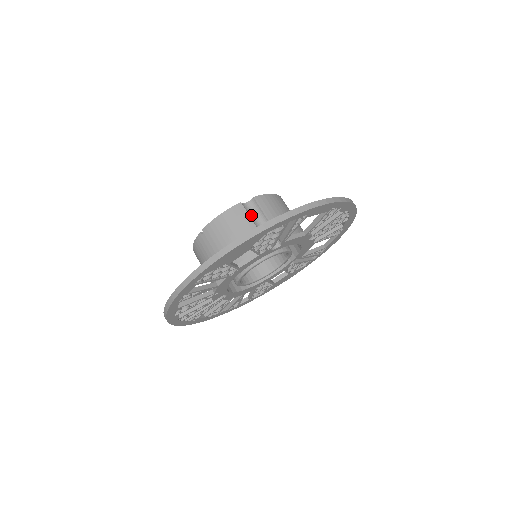
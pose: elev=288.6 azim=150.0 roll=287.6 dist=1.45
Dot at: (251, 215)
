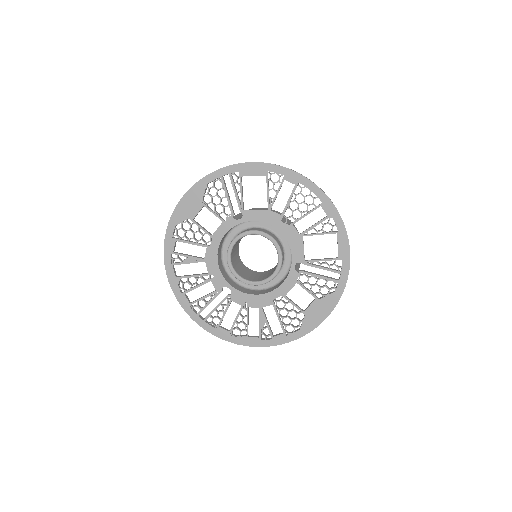
Dot at: occluded
